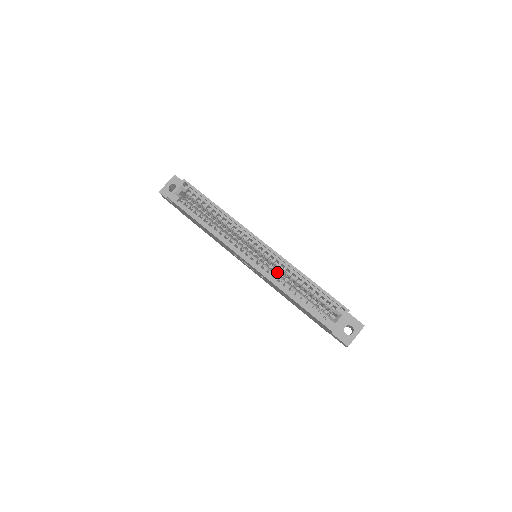
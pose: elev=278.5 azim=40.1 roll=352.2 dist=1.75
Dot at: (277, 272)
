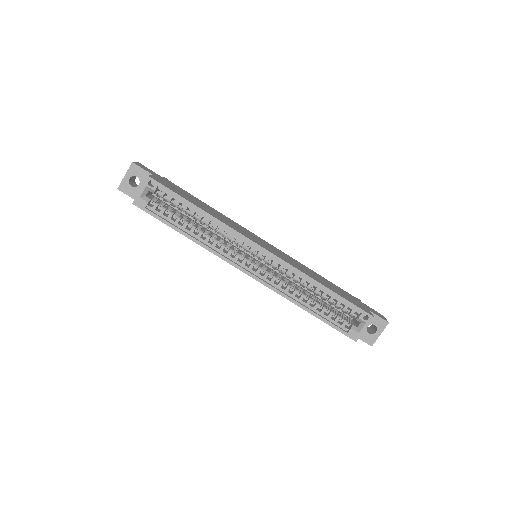
Dot at: (285, 278)
